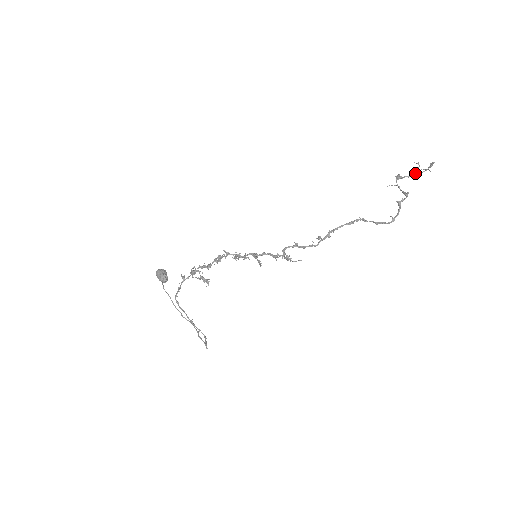
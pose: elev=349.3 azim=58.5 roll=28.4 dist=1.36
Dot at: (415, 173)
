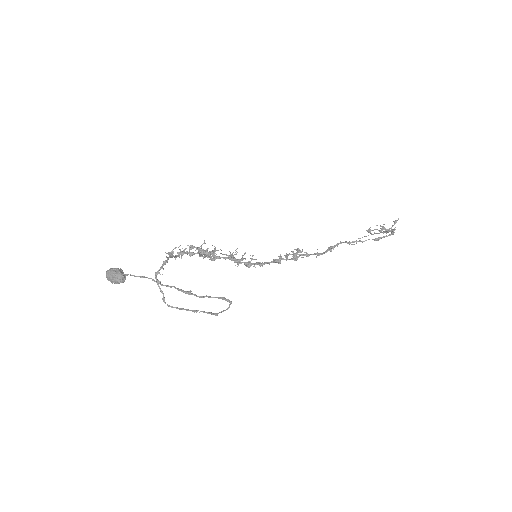
Dot at: (382, 229)
